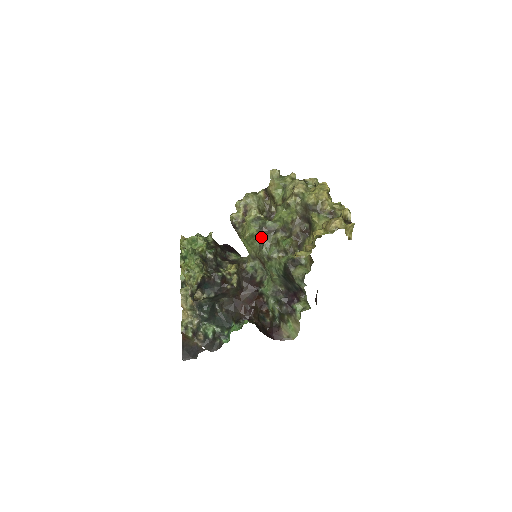
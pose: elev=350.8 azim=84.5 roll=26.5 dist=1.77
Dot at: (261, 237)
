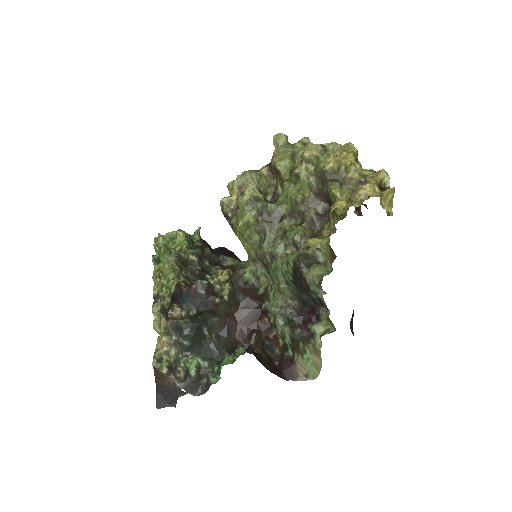
Dot at: (261, 227)
